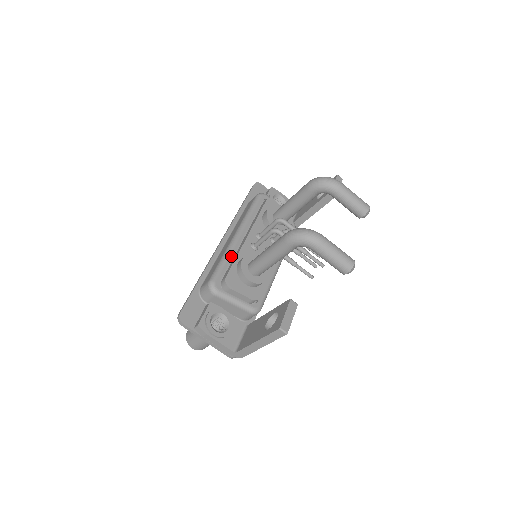
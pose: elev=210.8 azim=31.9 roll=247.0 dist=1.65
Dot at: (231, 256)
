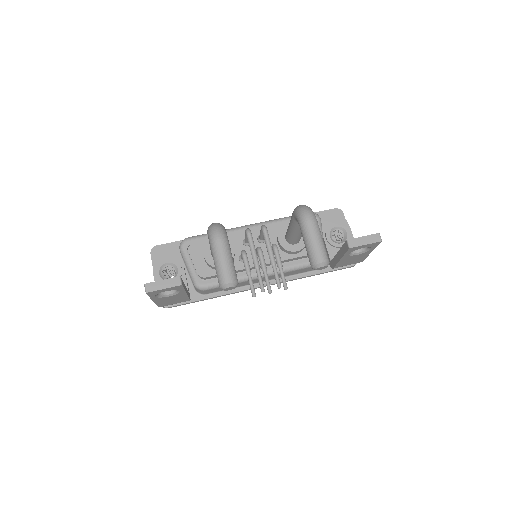
Dot at: occluded
